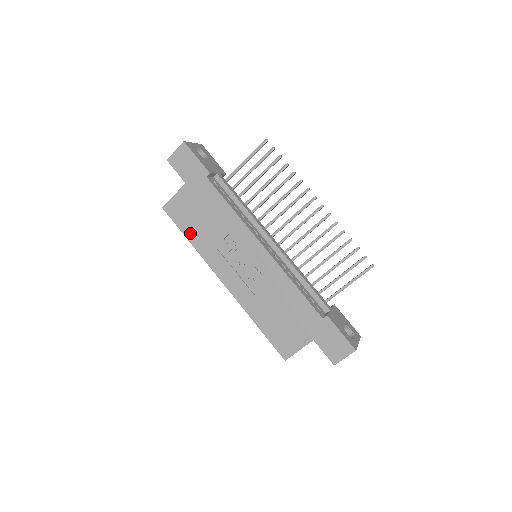
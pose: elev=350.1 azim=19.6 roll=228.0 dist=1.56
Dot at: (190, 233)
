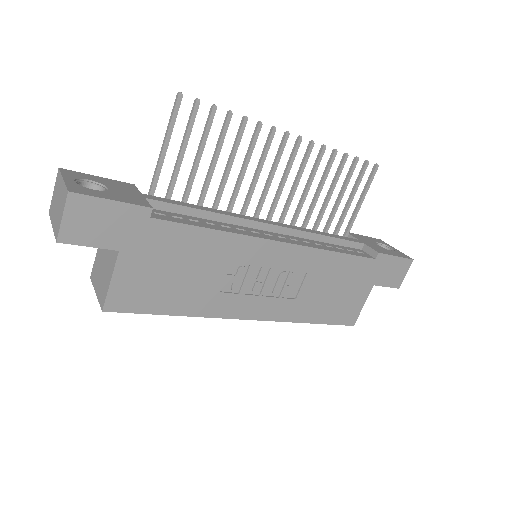
Dot at: (172, 306)
